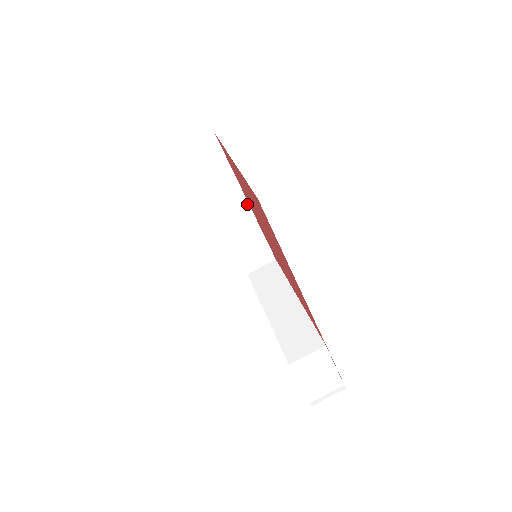
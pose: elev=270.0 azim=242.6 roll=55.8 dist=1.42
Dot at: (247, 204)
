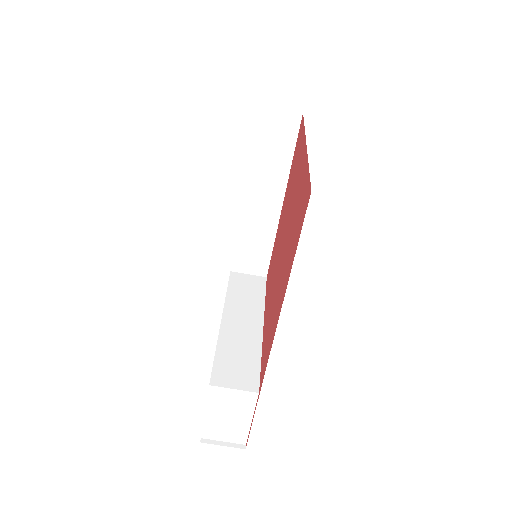
Dot at: (281, 205)
